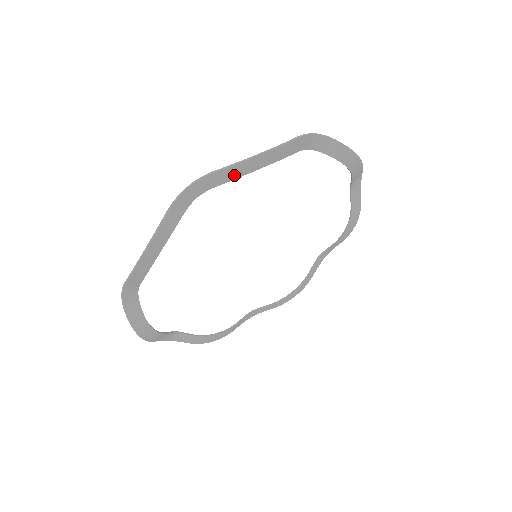
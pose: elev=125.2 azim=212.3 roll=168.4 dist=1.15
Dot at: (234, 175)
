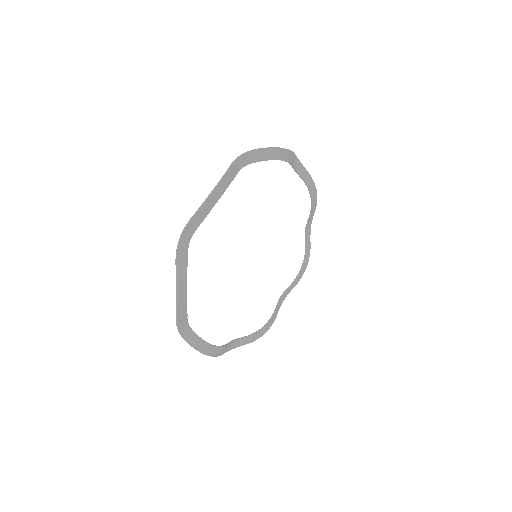
Dot at: (268, 157)
